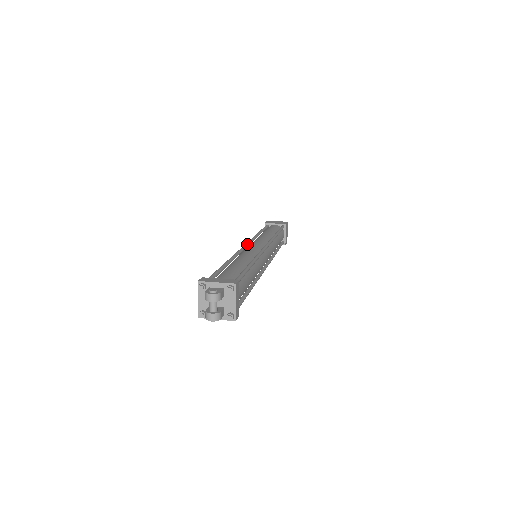
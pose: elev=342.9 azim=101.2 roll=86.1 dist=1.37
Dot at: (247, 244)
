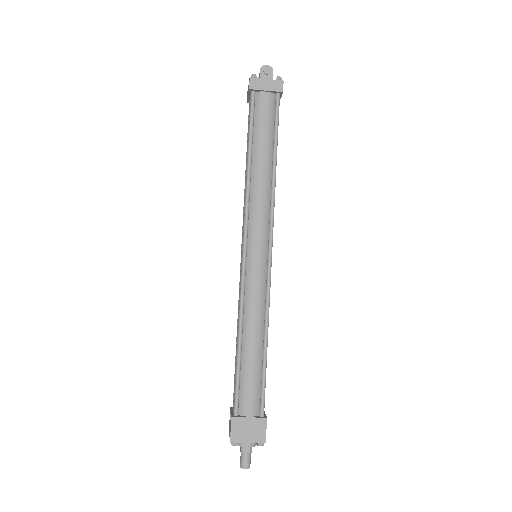
Dot at: occluded
